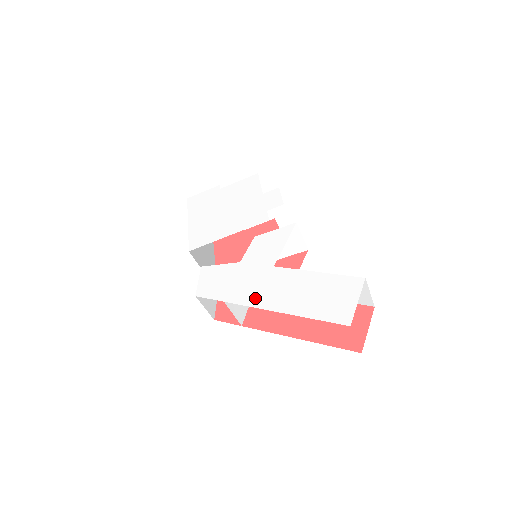
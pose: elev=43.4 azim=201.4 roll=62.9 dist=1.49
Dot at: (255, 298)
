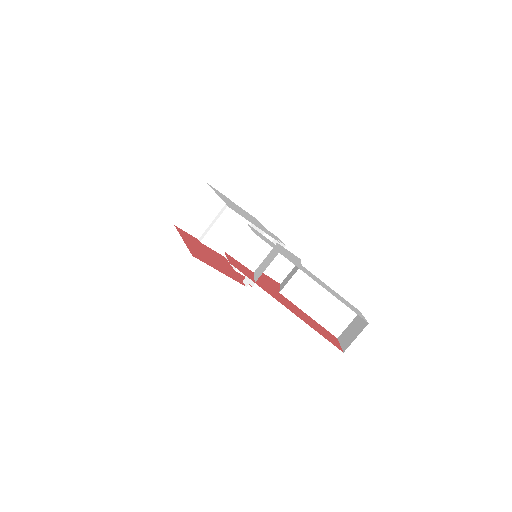
Dot at: (301, 268)
